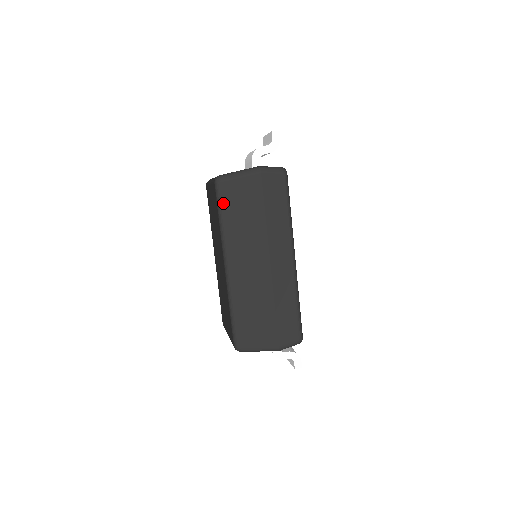
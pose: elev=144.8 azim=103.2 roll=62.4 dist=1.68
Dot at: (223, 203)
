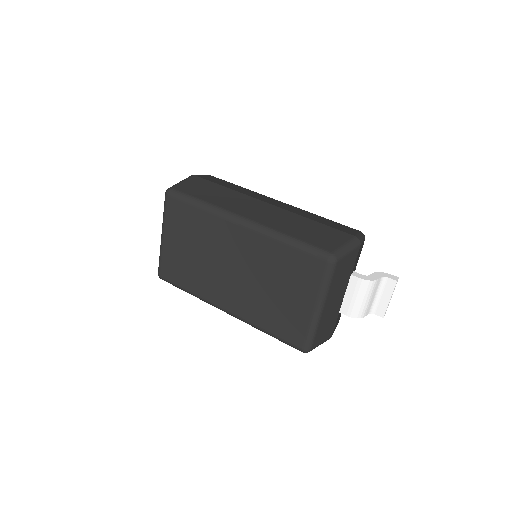
Dot at: (188, 195)
